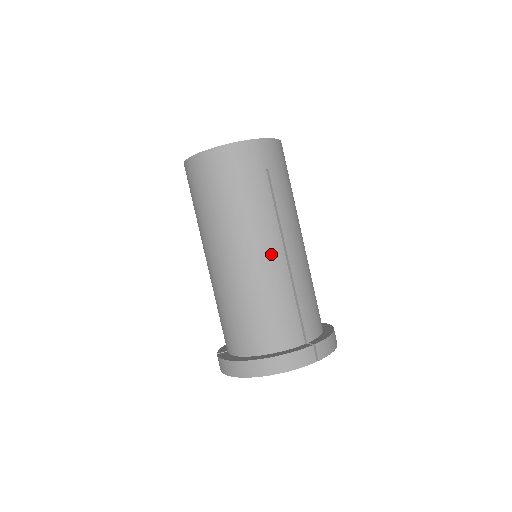
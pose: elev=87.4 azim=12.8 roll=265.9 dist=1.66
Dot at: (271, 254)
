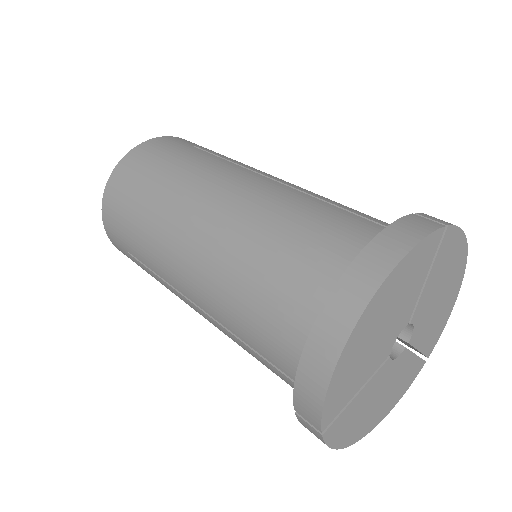
Dot at: (253, 183)
